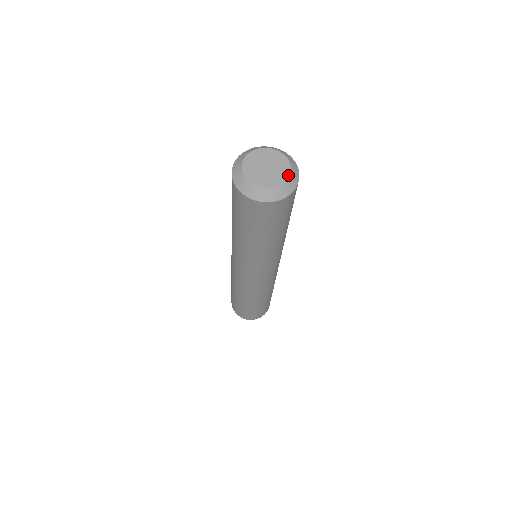
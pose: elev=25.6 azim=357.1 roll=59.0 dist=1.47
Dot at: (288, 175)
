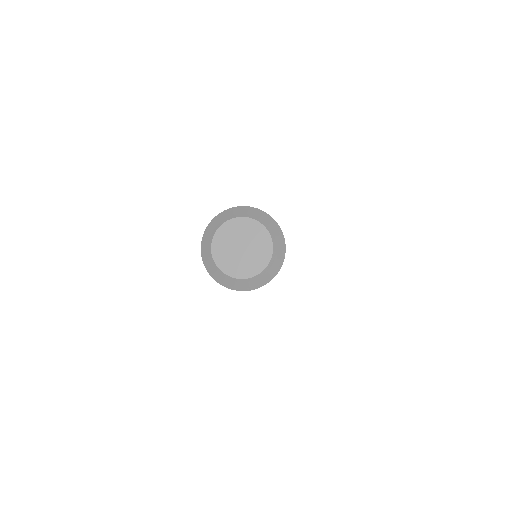
Dot at: (271, 246)
